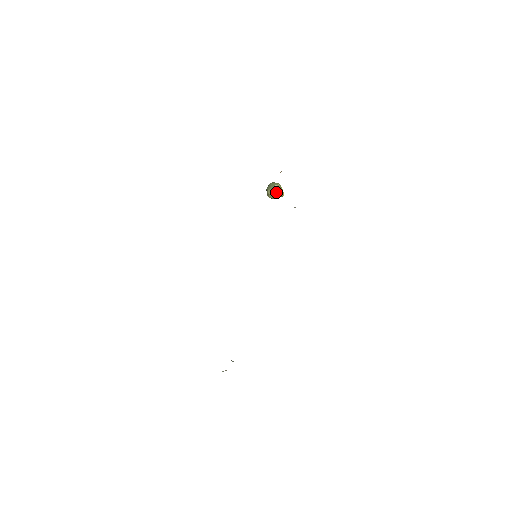
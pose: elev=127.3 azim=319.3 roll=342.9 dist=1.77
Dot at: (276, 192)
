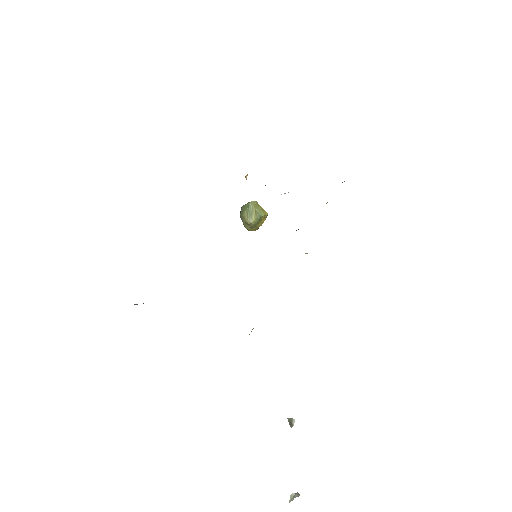
Dot at: (254, 212)
